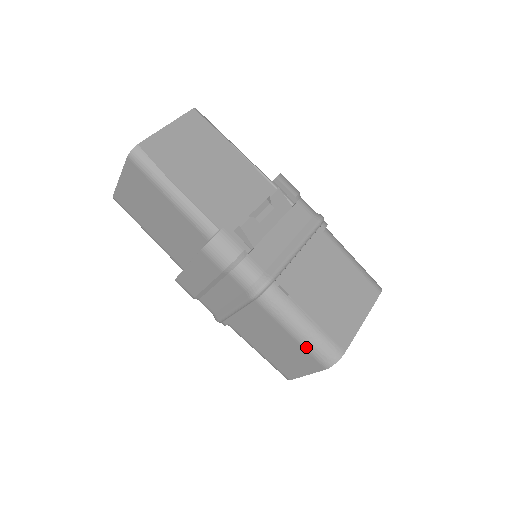
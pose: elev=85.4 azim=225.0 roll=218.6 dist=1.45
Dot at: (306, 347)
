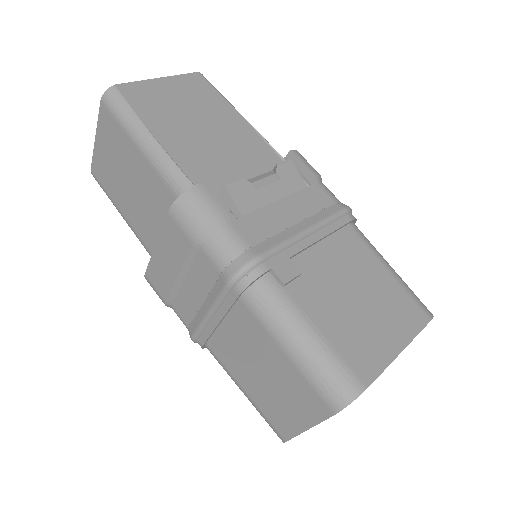
Dot at: (305, 372)
